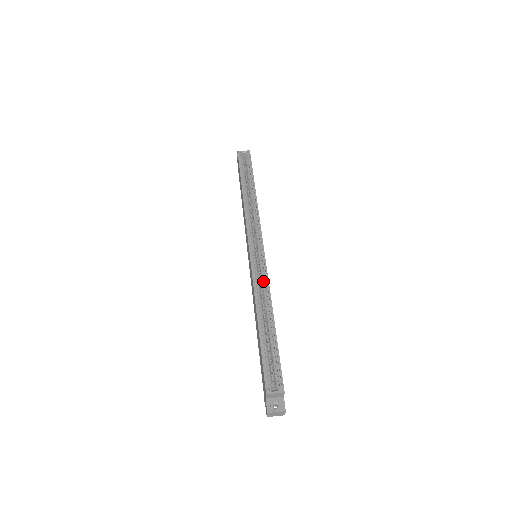
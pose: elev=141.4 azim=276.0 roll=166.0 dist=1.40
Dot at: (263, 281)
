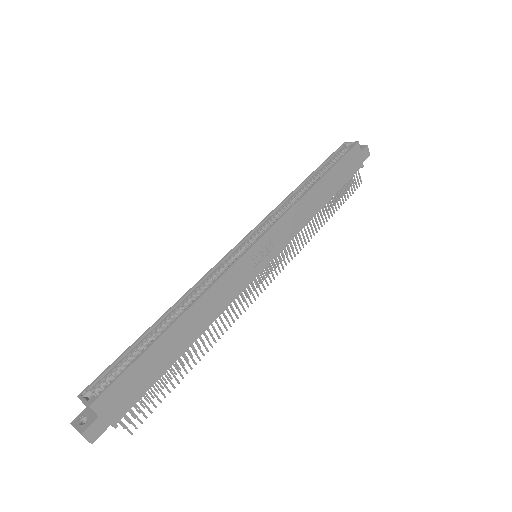
Dot at: (217, 278)
